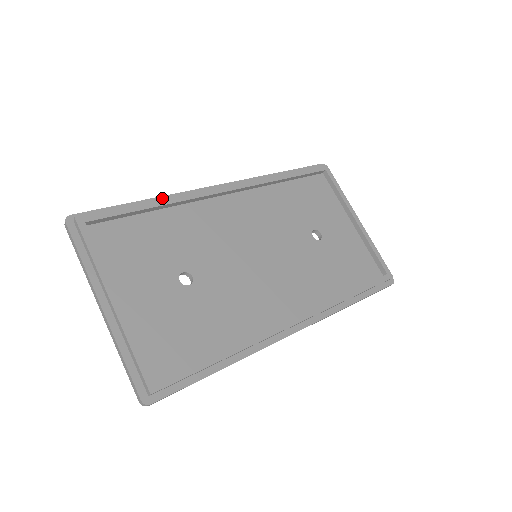
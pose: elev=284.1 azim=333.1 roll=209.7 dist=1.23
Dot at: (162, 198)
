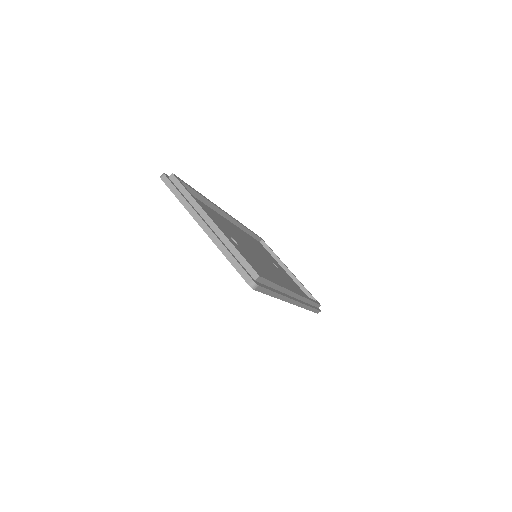
Dot at: occluded
